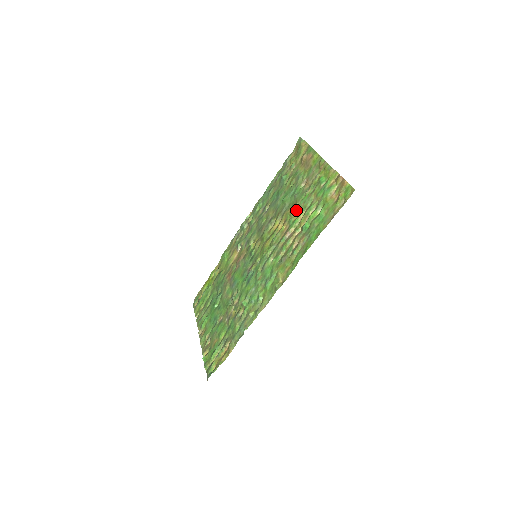
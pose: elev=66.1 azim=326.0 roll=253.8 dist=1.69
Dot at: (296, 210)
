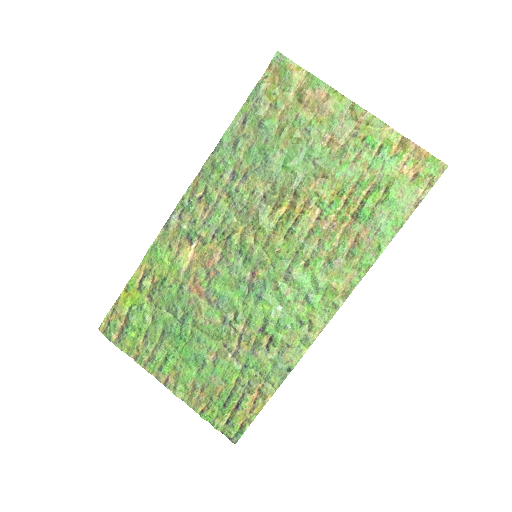
Dot at: (328, 186)
